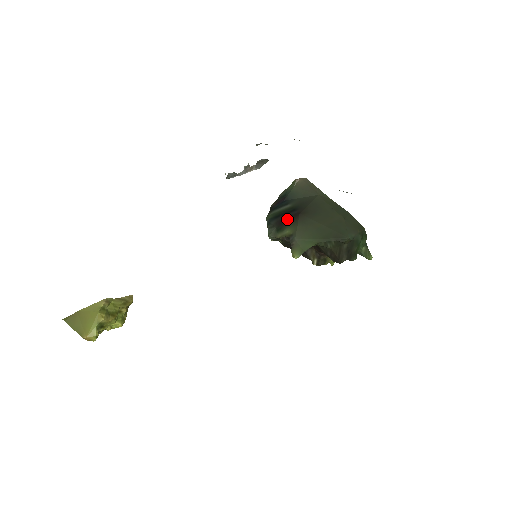
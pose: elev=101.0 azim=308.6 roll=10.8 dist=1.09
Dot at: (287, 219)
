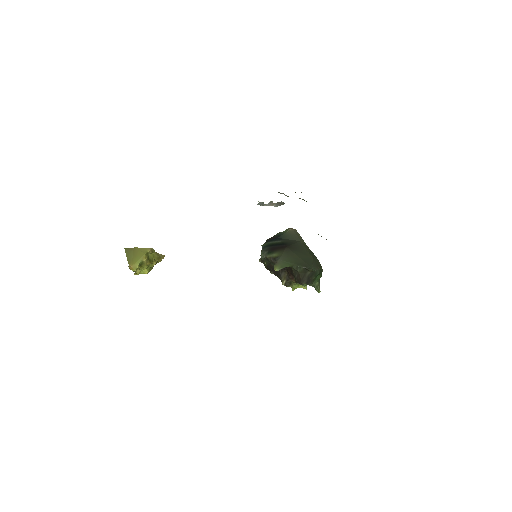
Dot at: (277, 248)
